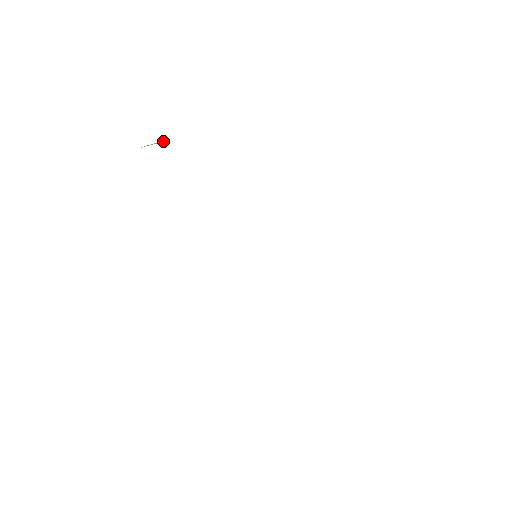
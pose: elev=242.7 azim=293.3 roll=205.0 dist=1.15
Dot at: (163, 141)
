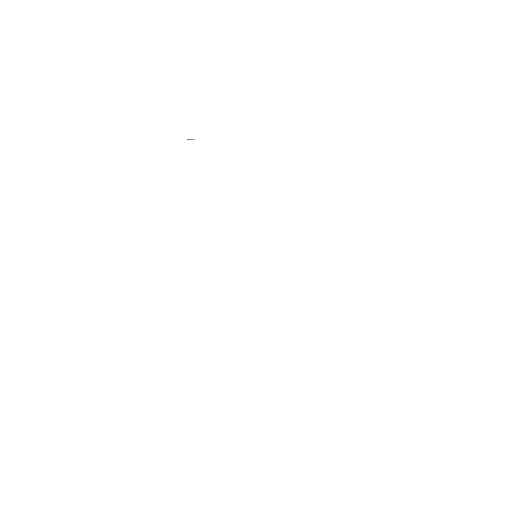
Dot at: occluded
